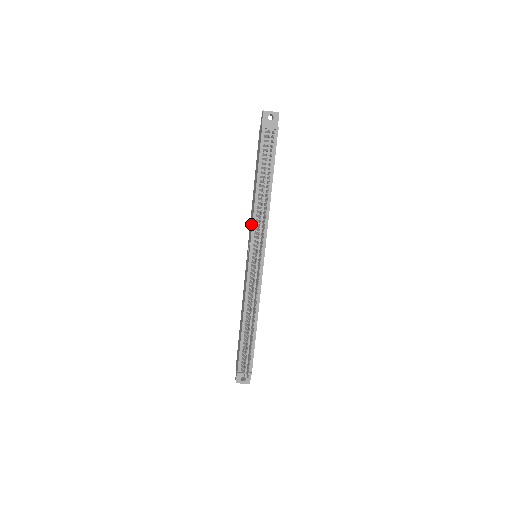
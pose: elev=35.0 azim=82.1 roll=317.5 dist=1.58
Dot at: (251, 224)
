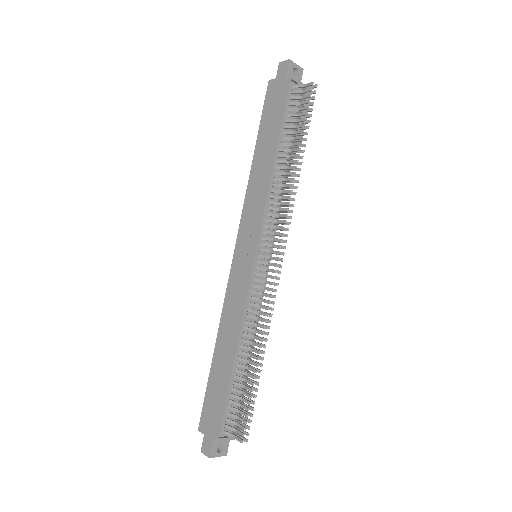
Dot at: (256, 209)
